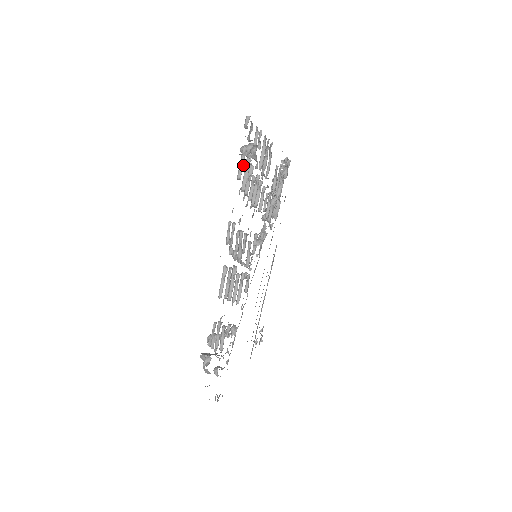
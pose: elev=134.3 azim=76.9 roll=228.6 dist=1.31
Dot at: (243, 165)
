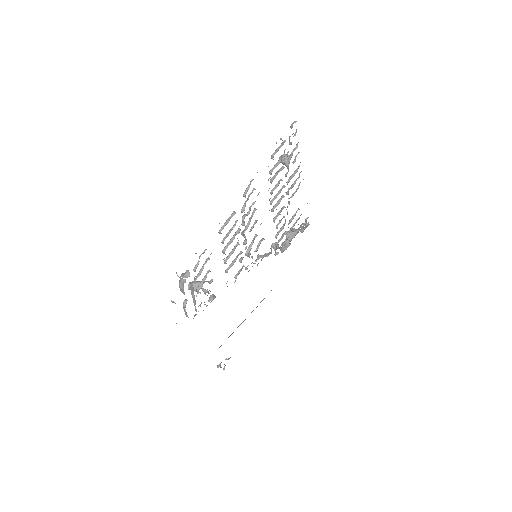
Dot at: occluded
